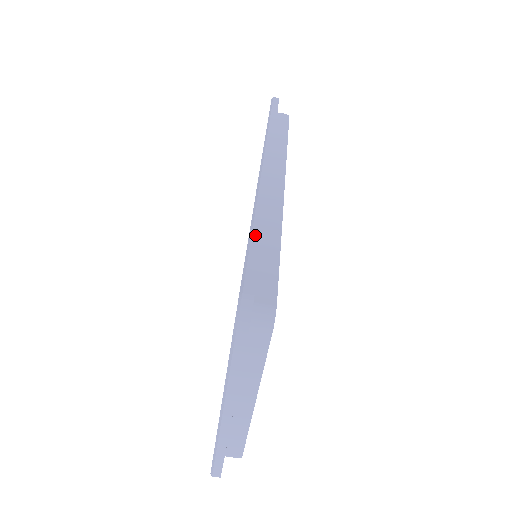
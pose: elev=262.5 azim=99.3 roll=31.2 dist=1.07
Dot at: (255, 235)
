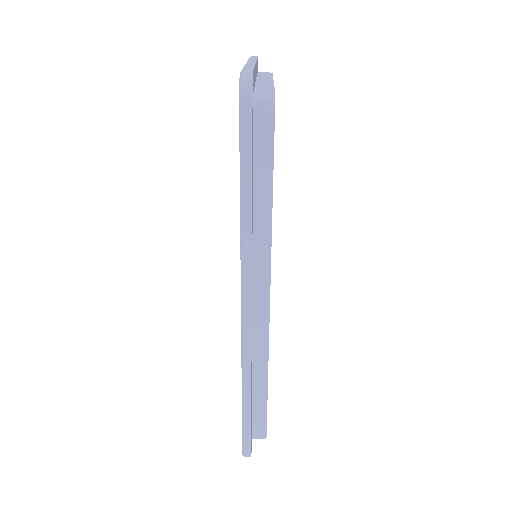
Dot at: occluded
